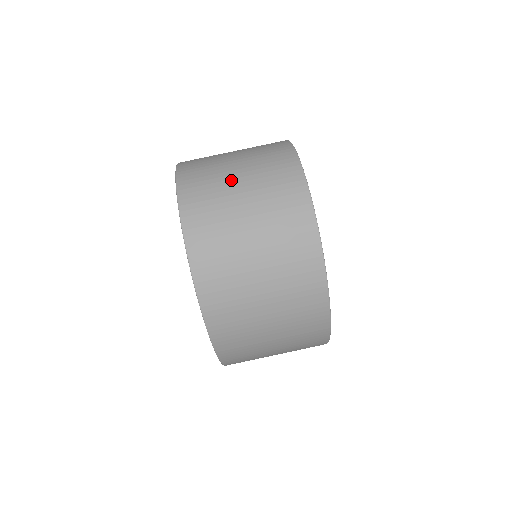
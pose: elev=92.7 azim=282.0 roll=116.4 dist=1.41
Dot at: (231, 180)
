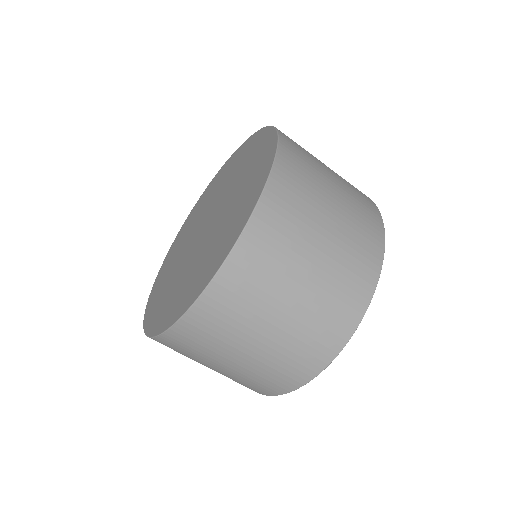
Dot at: (279, 303)
